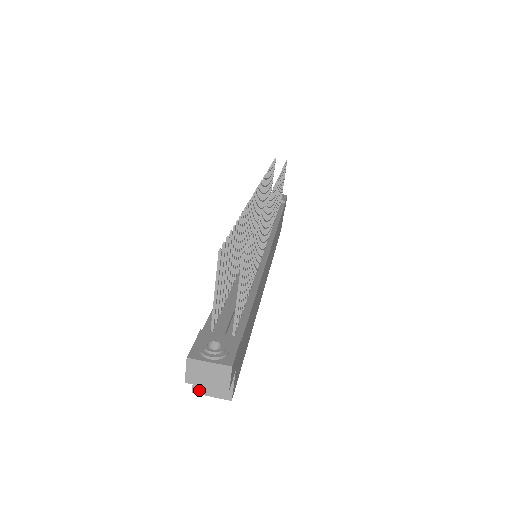
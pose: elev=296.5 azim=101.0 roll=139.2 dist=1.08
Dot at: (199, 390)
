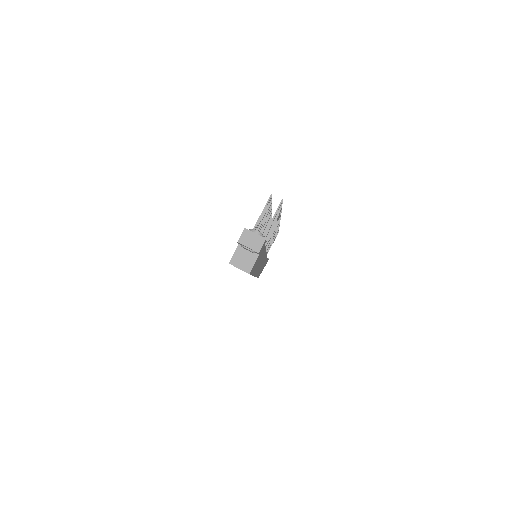
Dot at: (233, 263)
